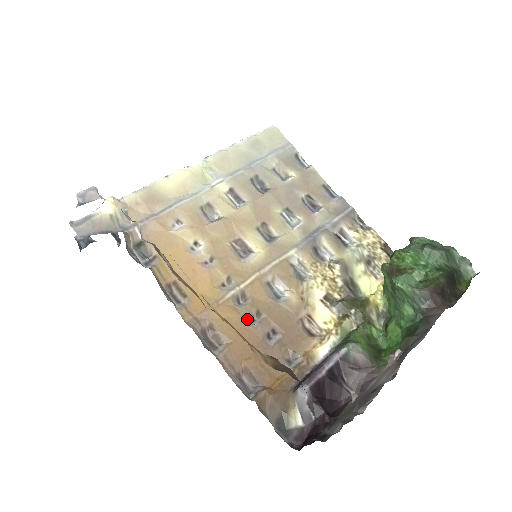
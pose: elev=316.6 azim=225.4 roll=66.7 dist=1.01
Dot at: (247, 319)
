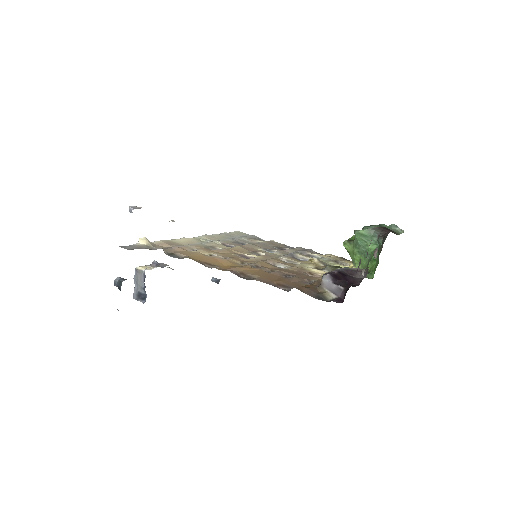
Dot at: (266, 271)
